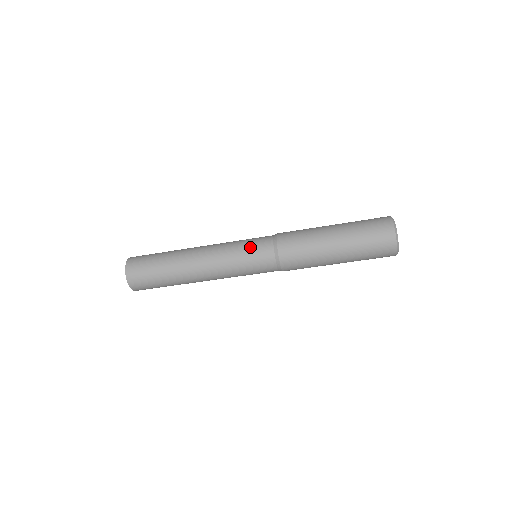
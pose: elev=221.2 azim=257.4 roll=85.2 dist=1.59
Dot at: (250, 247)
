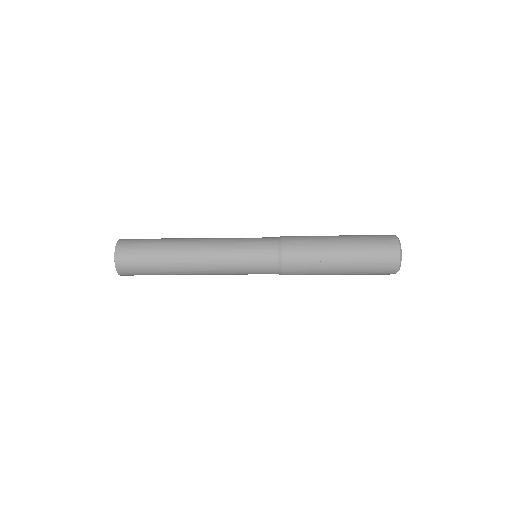
Dot at: (254, 267)
